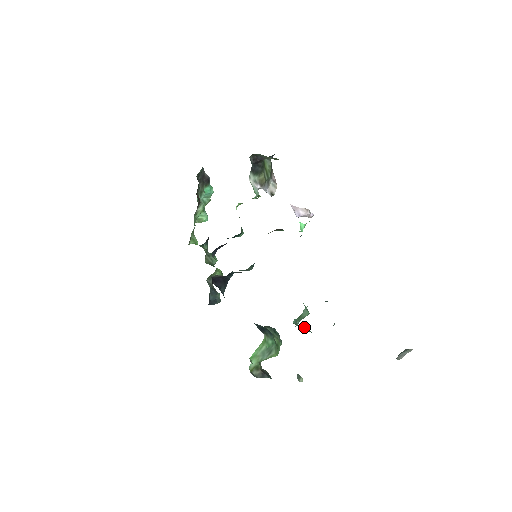
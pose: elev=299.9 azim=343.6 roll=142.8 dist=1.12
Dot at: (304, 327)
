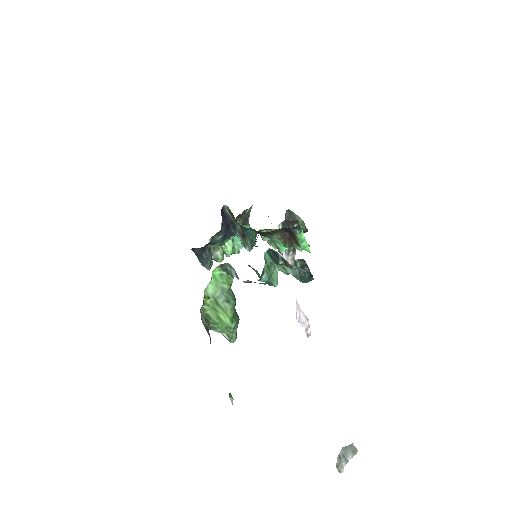
Dot at: occluded
